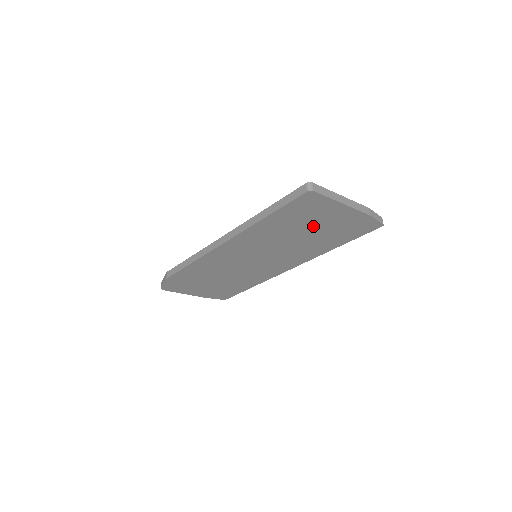
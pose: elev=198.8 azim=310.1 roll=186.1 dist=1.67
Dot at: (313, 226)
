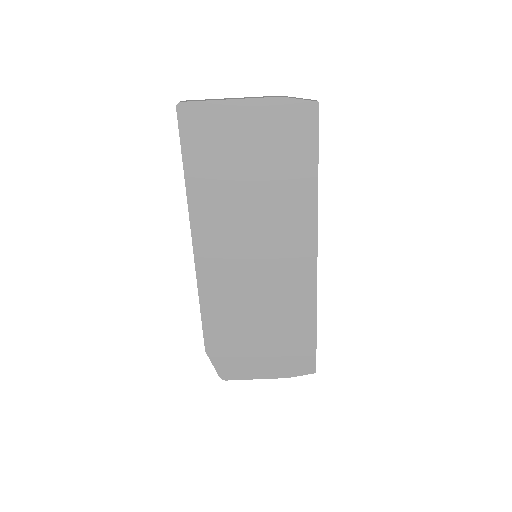
Dot at: (245, 157)
